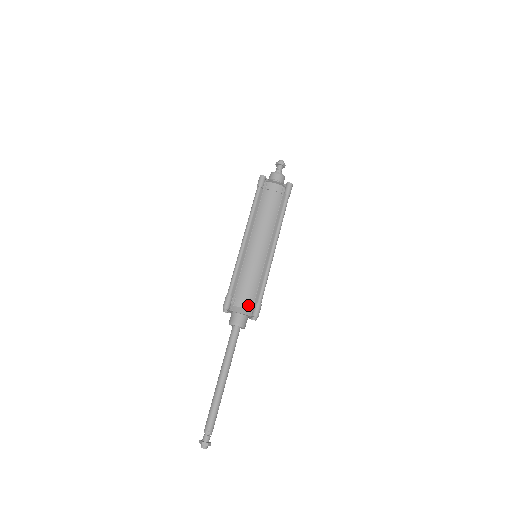
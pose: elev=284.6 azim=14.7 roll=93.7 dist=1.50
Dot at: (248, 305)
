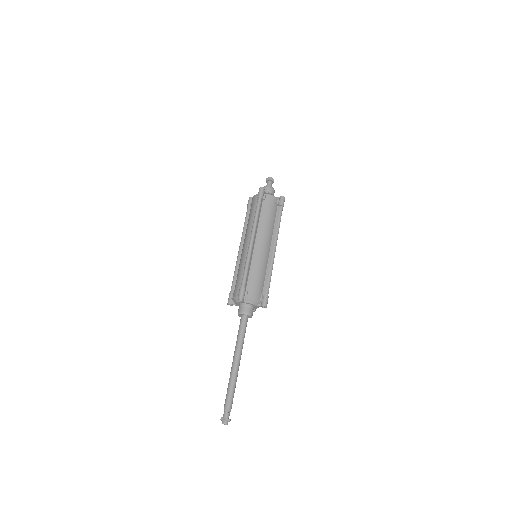
Dot at: (259, 297)
